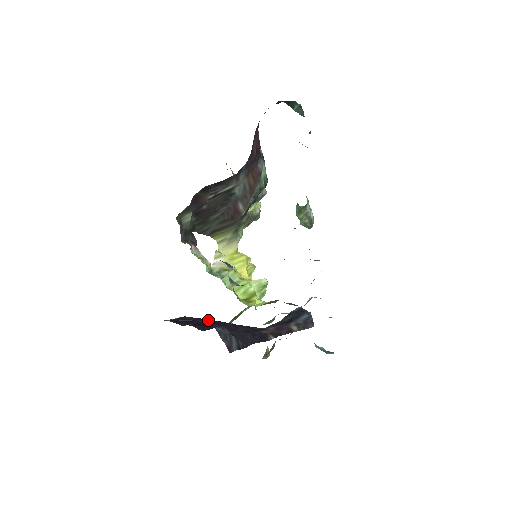
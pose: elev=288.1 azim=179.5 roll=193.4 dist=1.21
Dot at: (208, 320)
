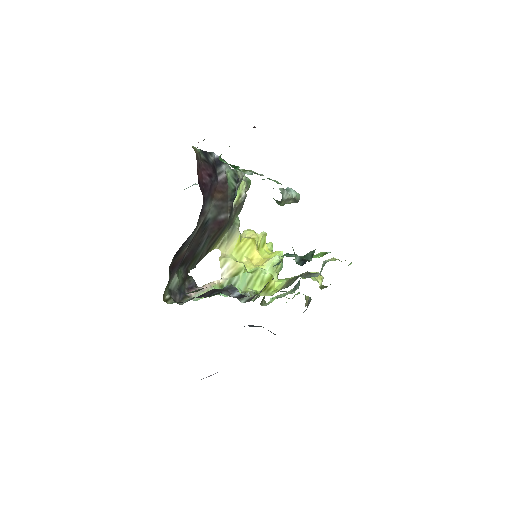
Dot at: occluded
